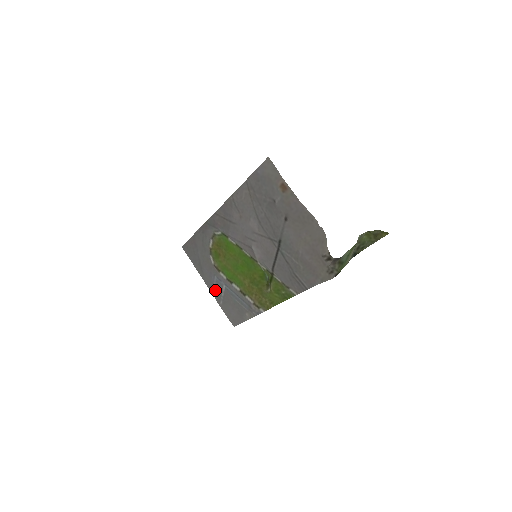
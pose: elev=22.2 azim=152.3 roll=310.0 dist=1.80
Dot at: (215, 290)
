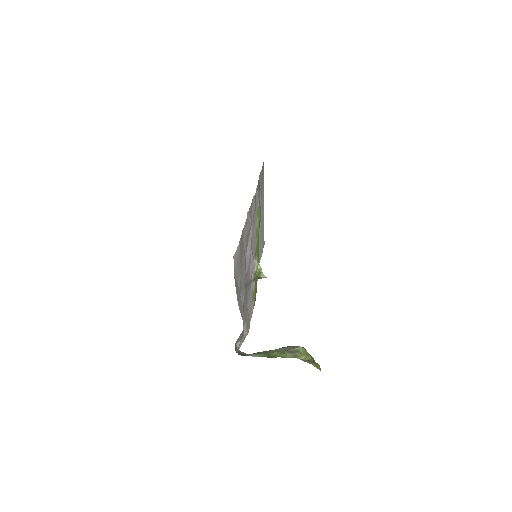
Dot at: (263, 214)
